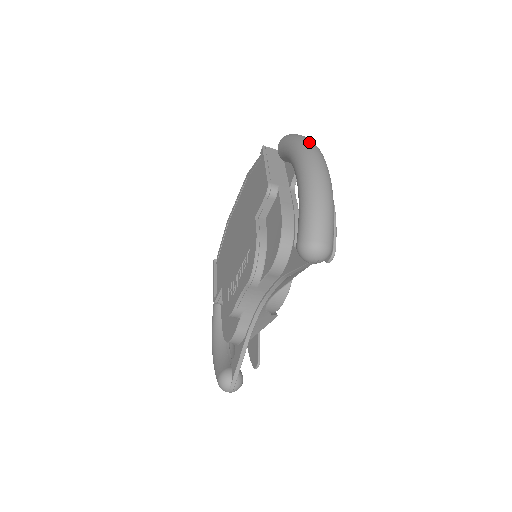
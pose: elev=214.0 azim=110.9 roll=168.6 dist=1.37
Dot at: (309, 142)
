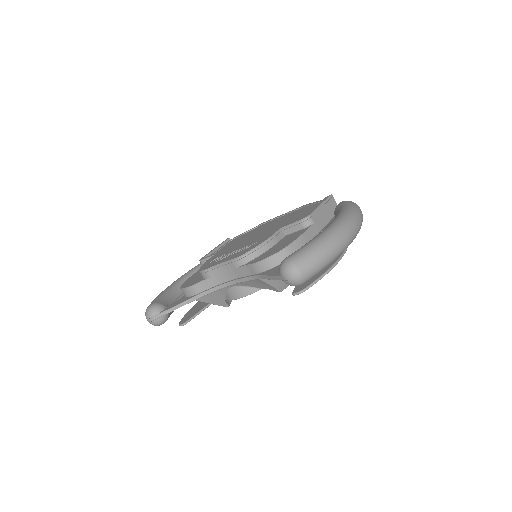
Dot at: (360, 215)
